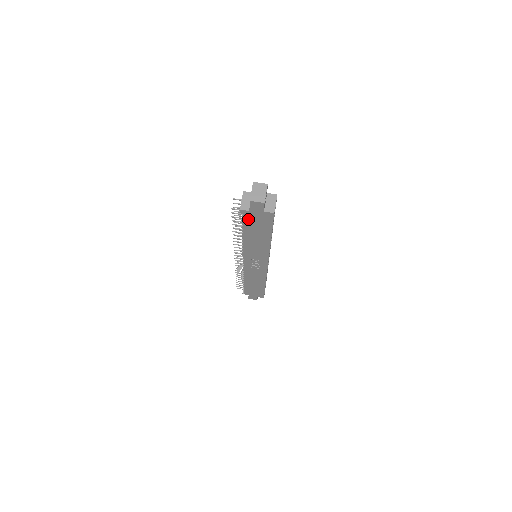
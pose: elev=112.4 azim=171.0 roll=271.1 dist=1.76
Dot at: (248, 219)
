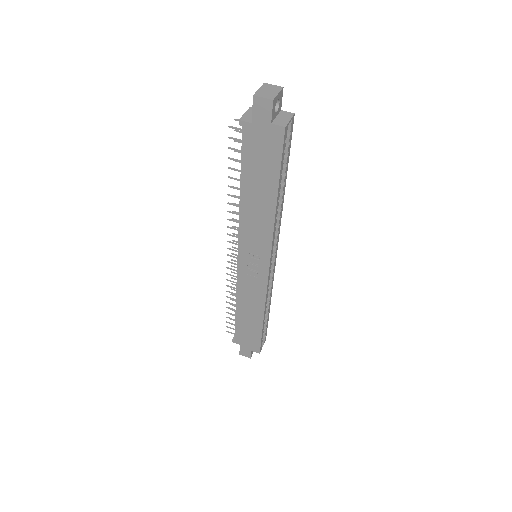
Dot at: (249, 146)
